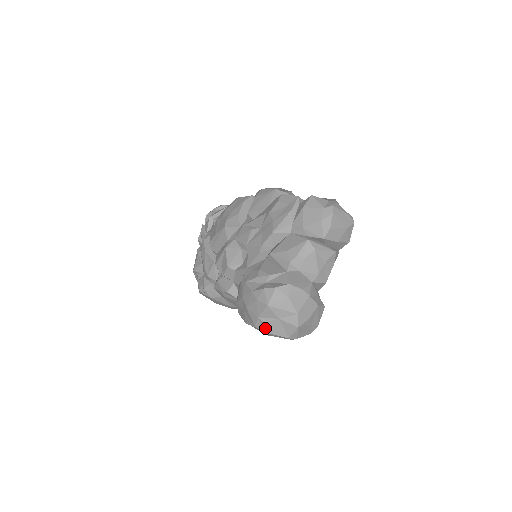
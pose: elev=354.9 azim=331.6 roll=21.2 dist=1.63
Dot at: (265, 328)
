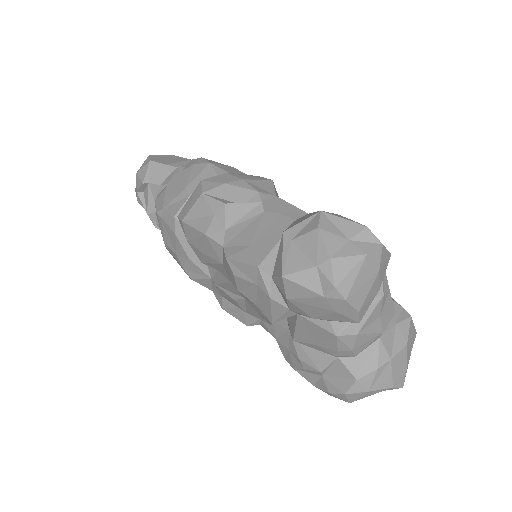
Dot at: occluded
